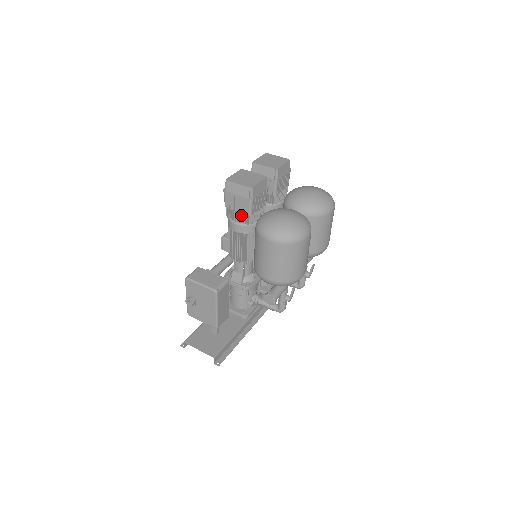
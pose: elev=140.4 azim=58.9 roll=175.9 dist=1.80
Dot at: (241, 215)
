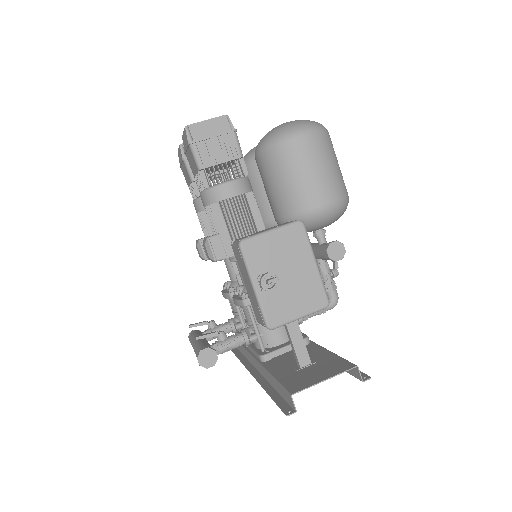
Dot at: (227, 170)
